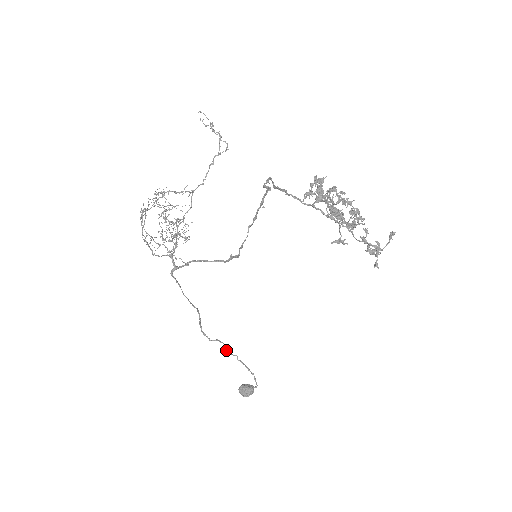
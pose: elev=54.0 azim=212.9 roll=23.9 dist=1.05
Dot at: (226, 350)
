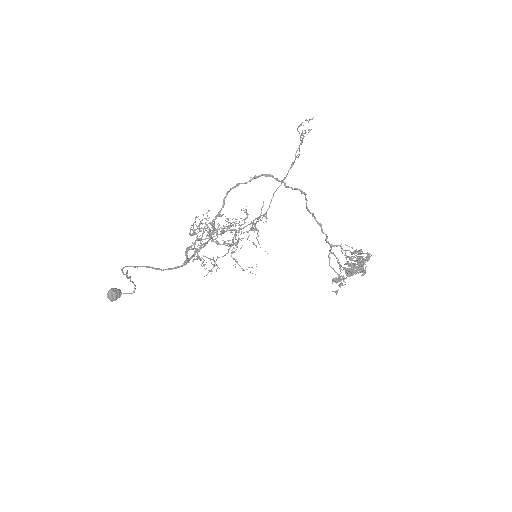
Dot at: (127, 276)
